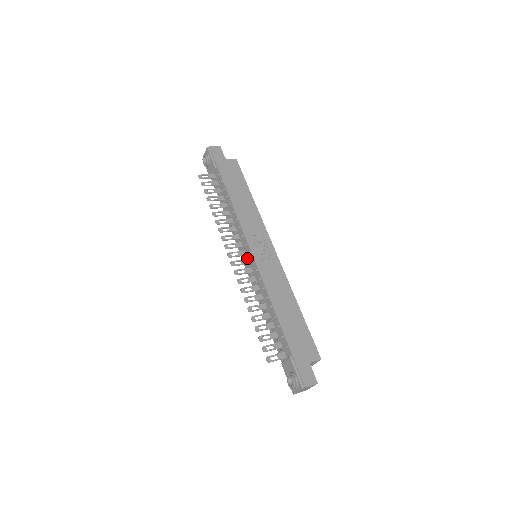
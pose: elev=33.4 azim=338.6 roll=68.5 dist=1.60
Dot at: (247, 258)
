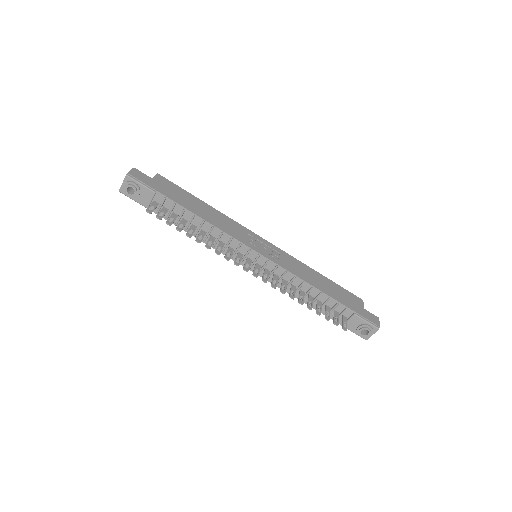
Dot at: (255, 262)
